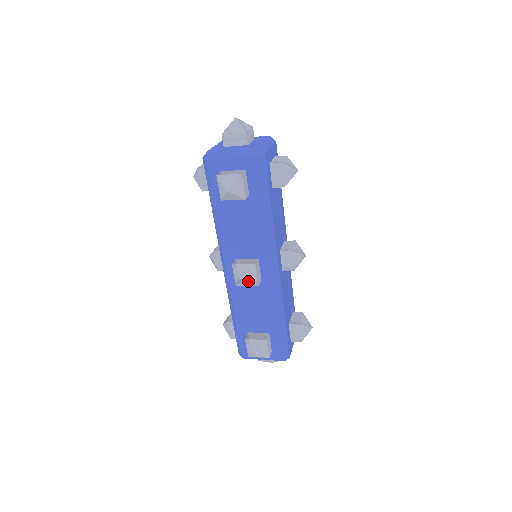
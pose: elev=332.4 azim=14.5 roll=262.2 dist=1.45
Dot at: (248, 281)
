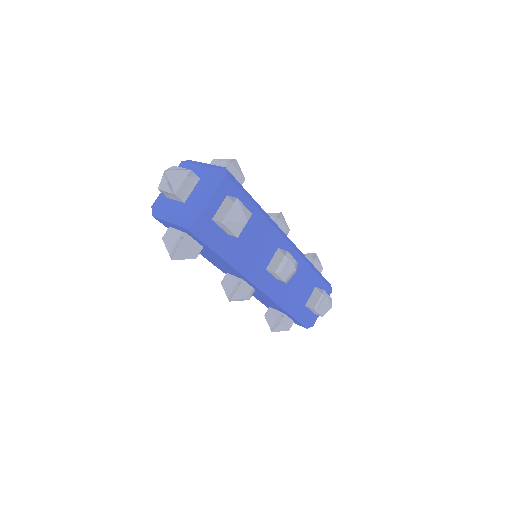
Dot at: (296, 267)
